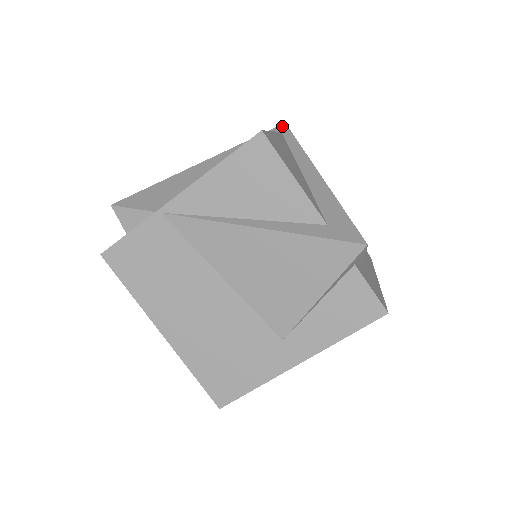
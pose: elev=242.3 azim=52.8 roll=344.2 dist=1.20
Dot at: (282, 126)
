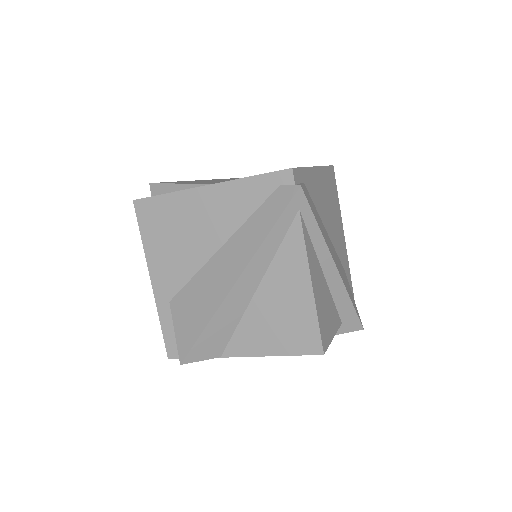
Dot at: (298, 196)
